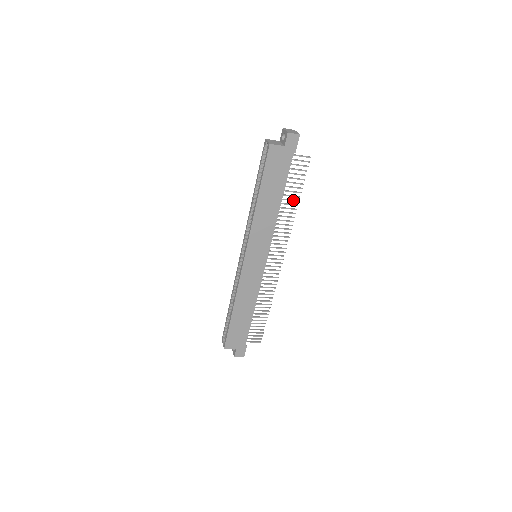
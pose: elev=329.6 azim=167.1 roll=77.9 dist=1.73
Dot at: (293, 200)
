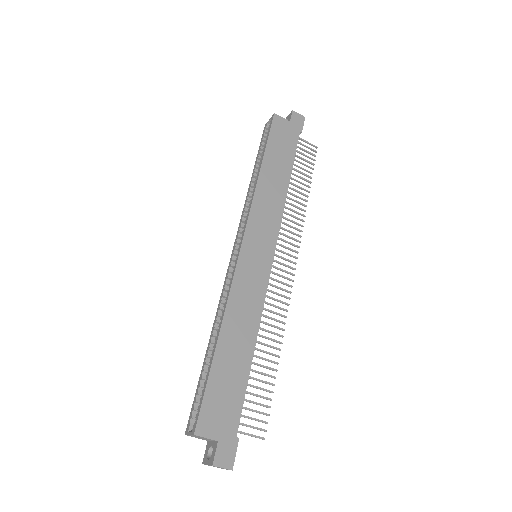
Dot at: (302, 188)
